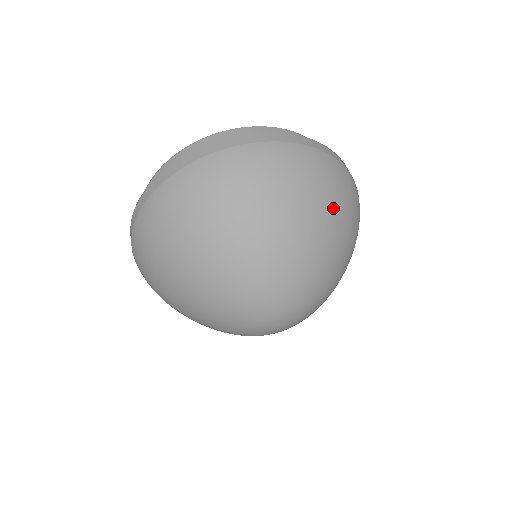
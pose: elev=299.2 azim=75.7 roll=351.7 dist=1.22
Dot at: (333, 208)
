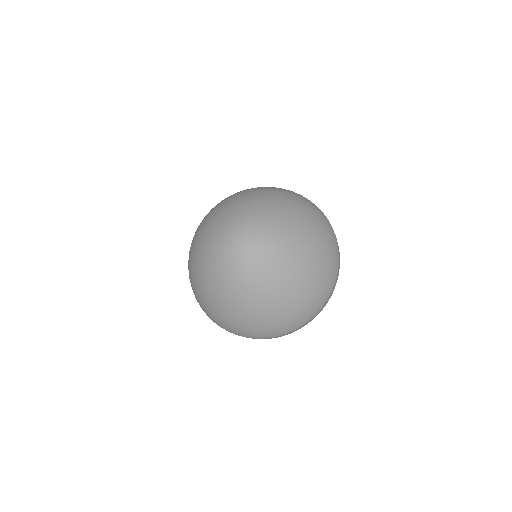
Dot at: (303, 209)
